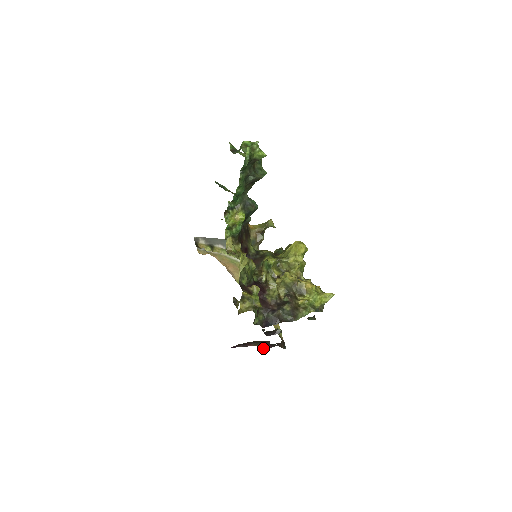
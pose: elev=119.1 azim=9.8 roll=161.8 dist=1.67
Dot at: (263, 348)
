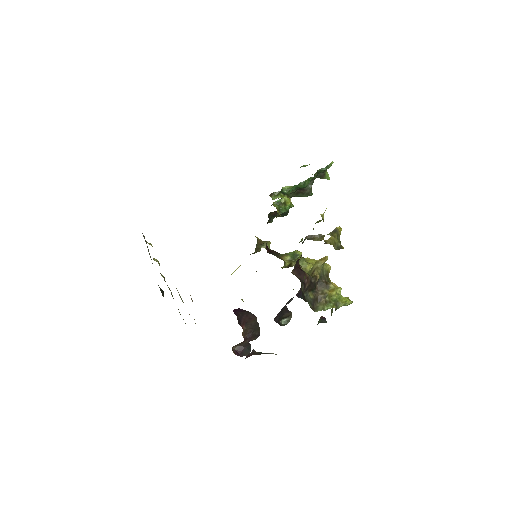
Dot at: occluded
